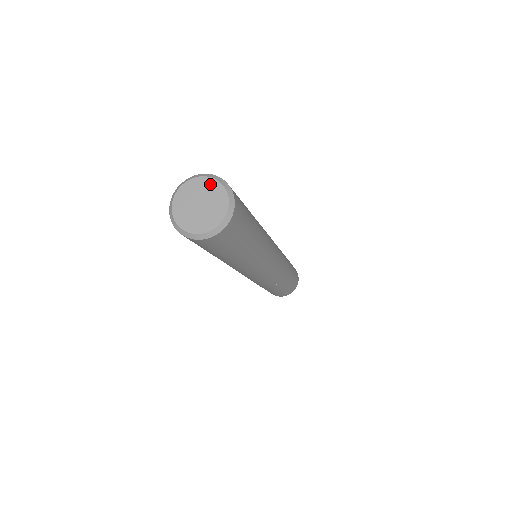
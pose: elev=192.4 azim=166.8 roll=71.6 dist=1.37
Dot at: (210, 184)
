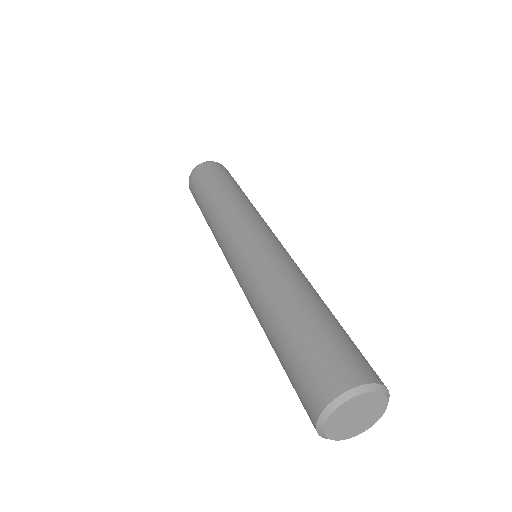
Dot at: (353, 403)
